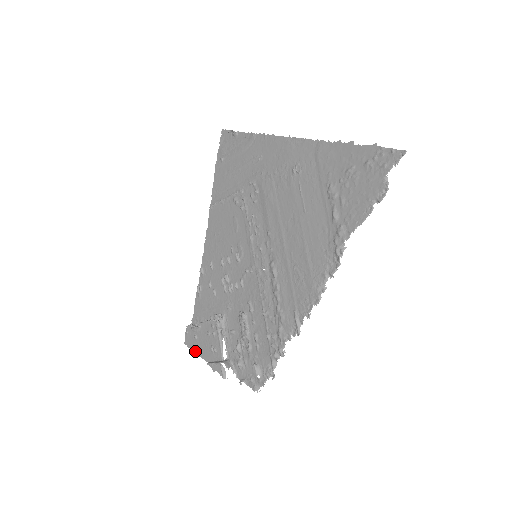
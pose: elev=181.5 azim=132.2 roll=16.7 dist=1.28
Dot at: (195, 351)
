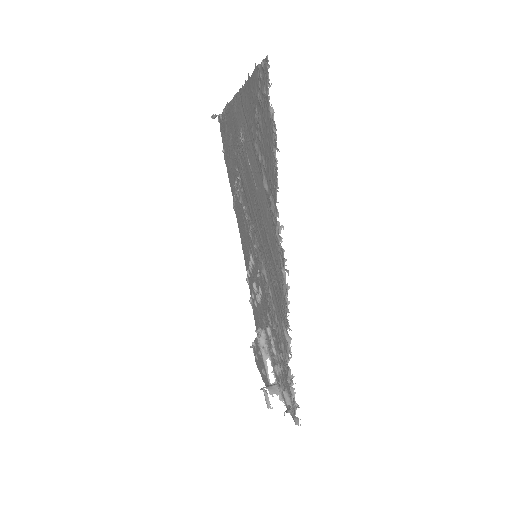
Dot at: (260, 373)
